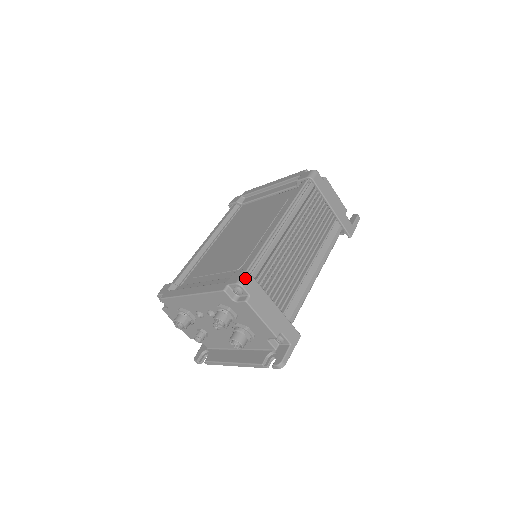
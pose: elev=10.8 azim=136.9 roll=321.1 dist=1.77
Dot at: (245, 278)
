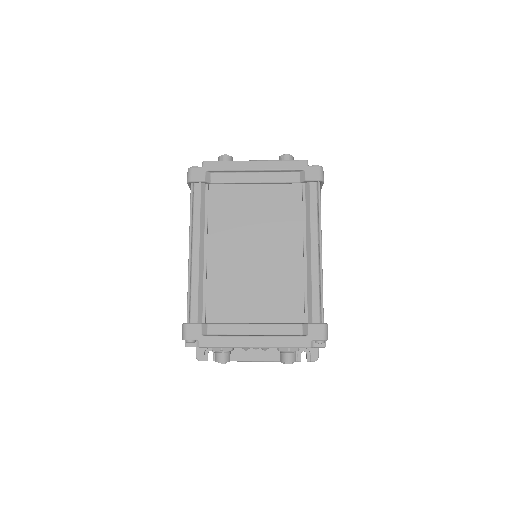
Dot at: occluded
